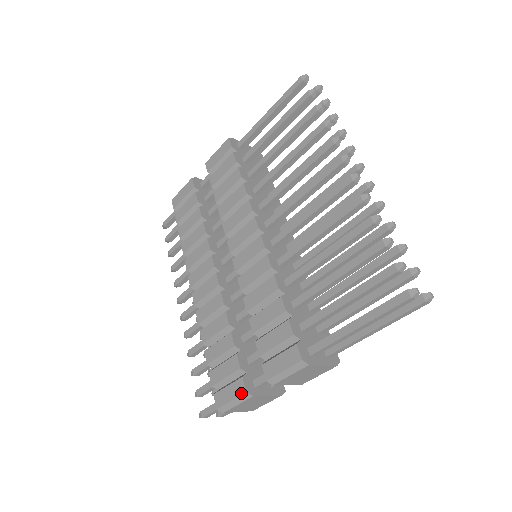
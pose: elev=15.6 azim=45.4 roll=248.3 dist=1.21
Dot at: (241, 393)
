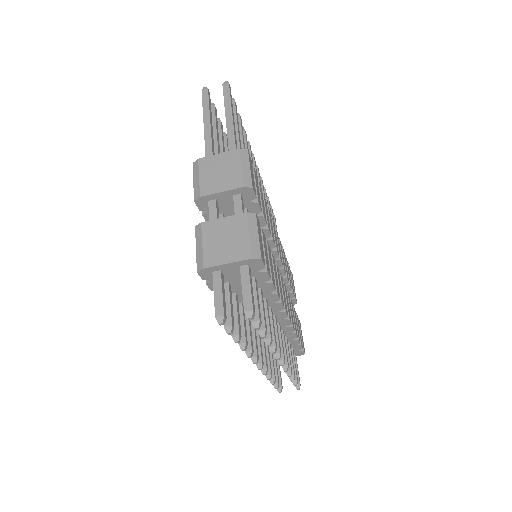
Dot at: (196, 234)
